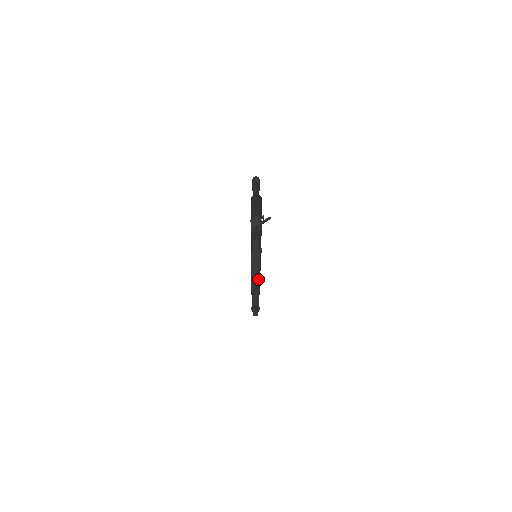
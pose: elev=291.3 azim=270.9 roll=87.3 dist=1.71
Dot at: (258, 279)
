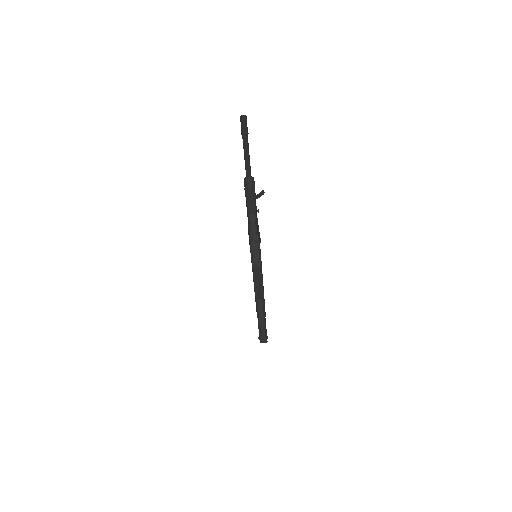
Dot at: (258, 255)
